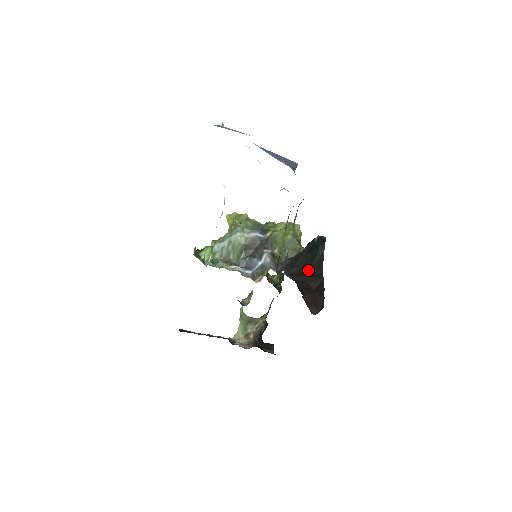
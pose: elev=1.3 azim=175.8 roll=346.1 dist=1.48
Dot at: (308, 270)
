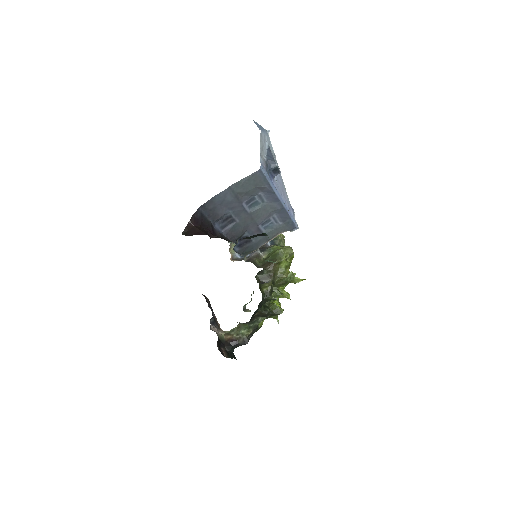
Dot at: occluded
